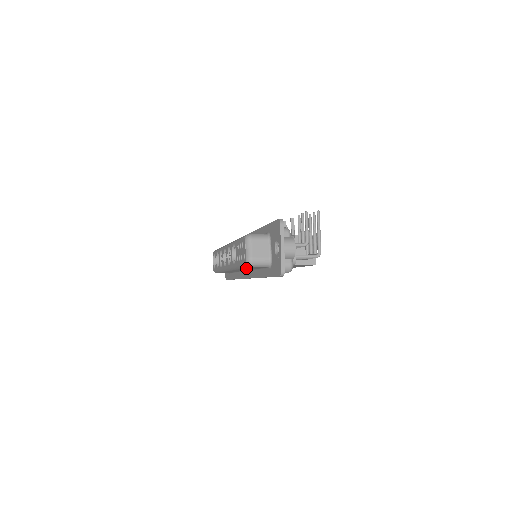
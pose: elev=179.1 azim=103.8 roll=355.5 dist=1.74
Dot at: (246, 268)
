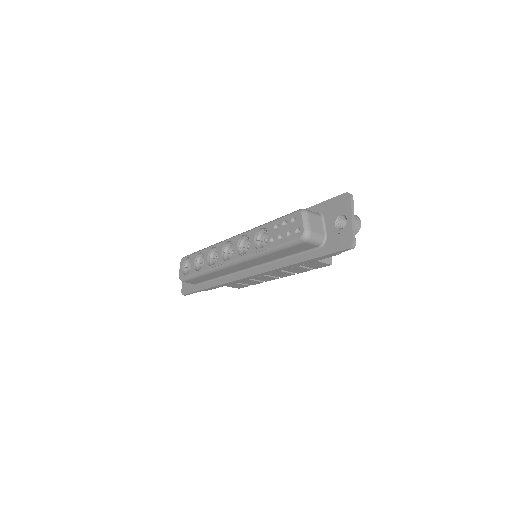
Dot at: (284, 250)
